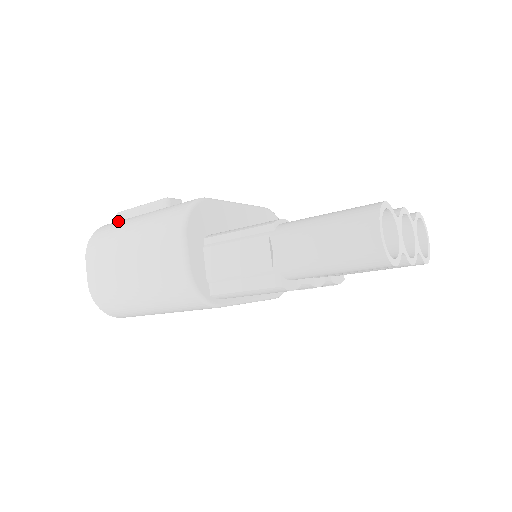
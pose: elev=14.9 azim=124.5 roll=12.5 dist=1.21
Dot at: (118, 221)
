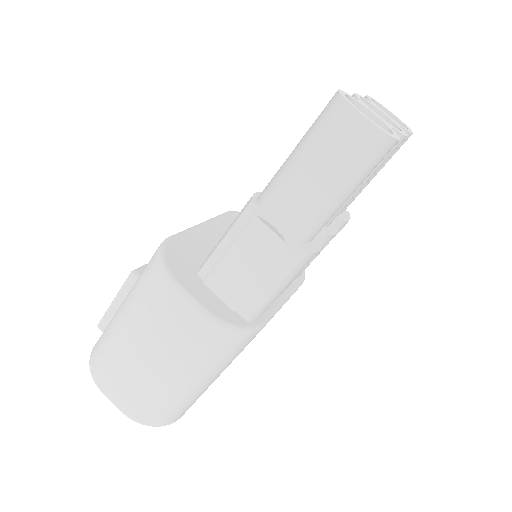
Dot at: occluded
